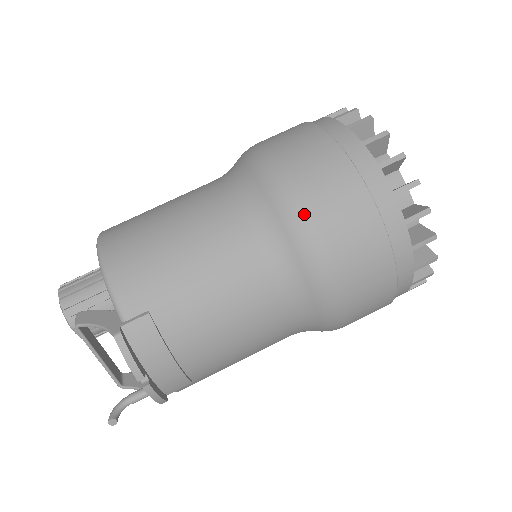
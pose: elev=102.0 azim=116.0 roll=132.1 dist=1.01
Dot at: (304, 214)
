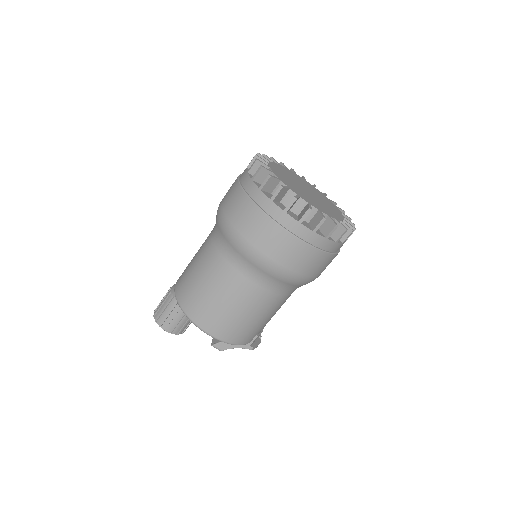
Dot at: (310, 280)
